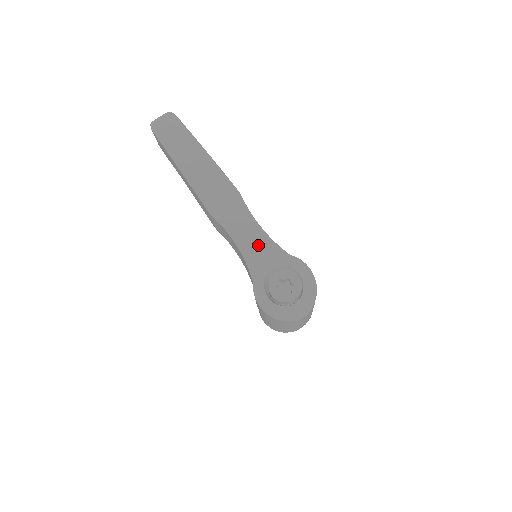
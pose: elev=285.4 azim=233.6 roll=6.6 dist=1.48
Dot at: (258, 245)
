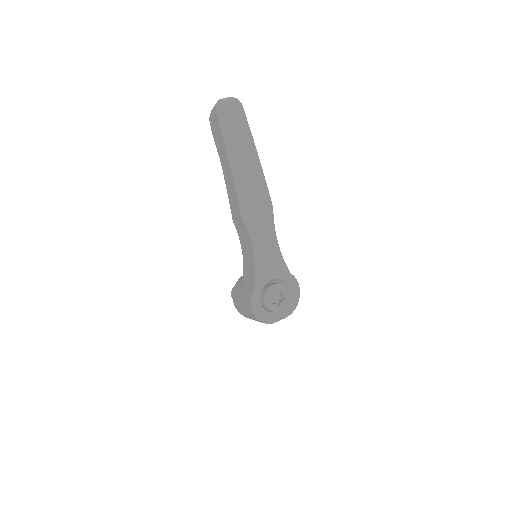
Dot at: (270, 258)
